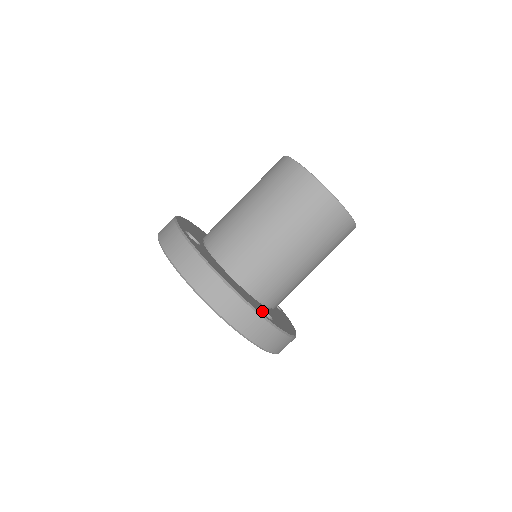
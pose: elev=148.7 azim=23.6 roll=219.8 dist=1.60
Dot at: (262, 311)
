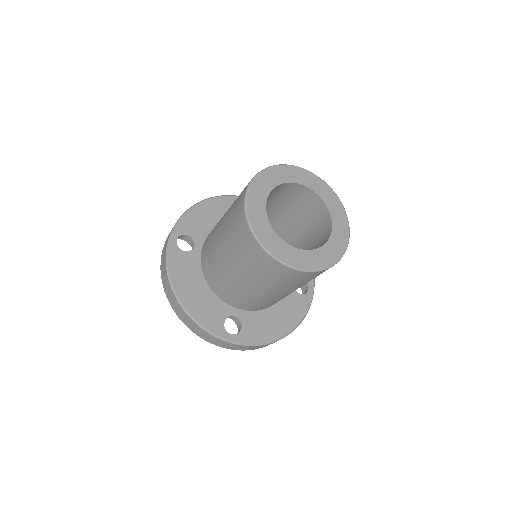
Dot at: (237, 319)
